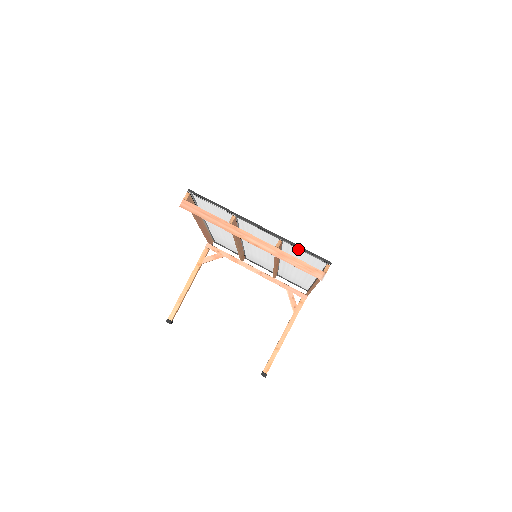
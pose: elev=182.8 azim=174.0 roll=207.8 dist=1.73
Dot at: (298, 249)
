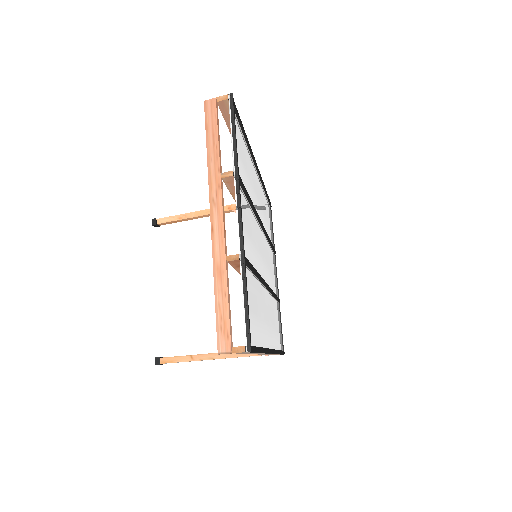
Dot at: (243, 290)
